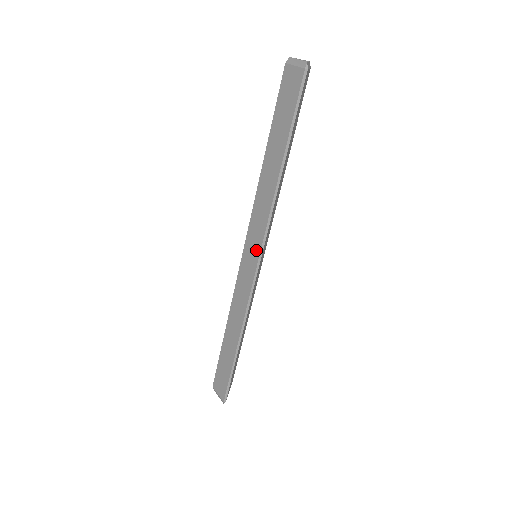
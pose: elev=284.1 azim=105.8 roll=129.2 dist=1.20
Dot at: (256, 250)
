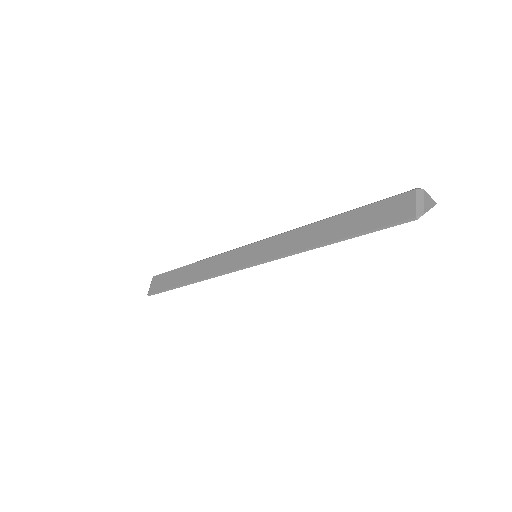
Dot at: (256, 258)
